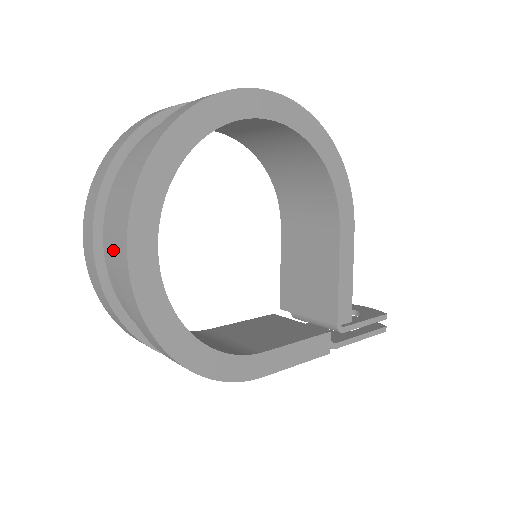
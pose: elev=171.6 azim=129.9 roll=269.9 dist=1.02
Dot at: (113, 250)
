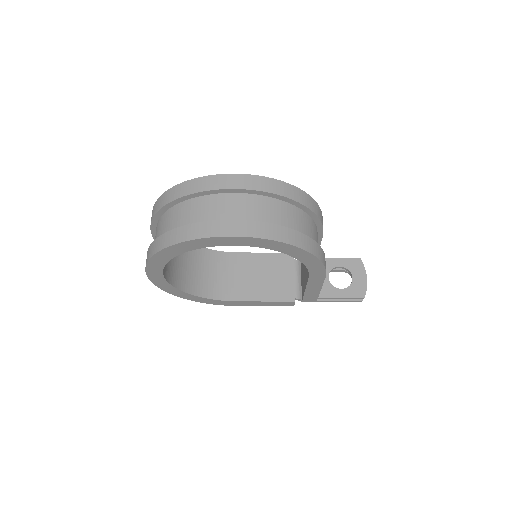
Dot at: occluded
